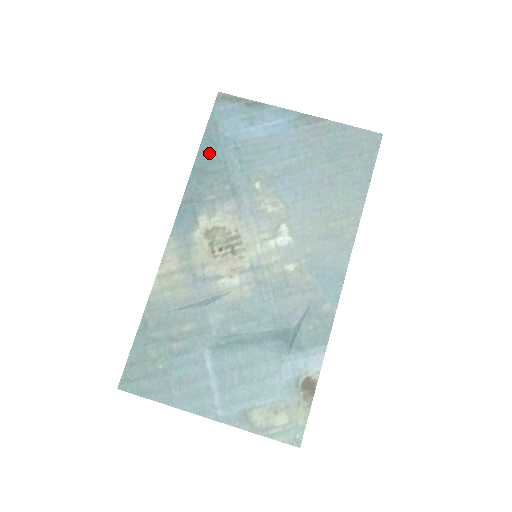
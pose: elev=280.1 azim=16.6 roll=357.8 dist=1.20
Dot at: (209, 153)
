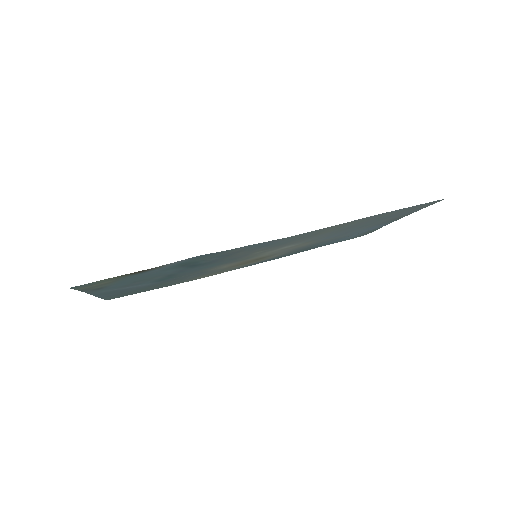
Dot at: (316, 247)
